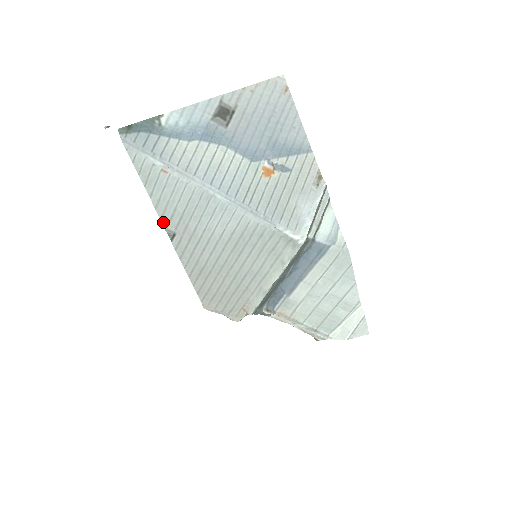
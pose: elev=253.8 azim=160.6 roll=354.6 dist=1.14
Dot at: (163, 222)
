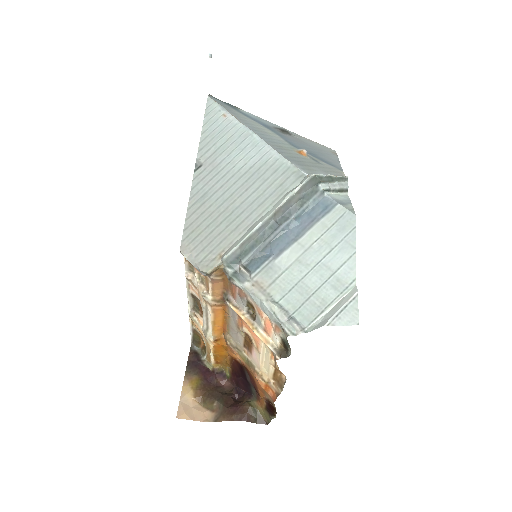
Dot at: (198, 154)
